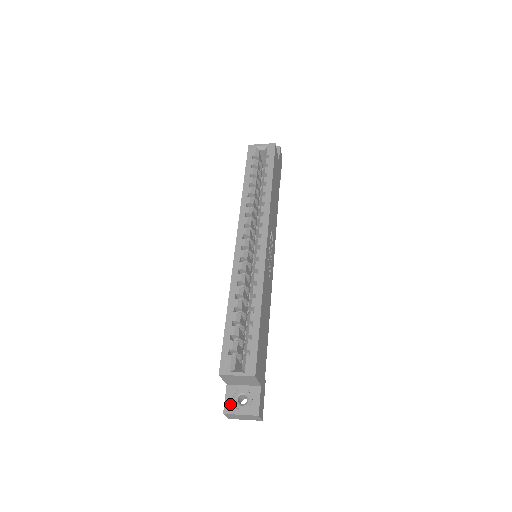
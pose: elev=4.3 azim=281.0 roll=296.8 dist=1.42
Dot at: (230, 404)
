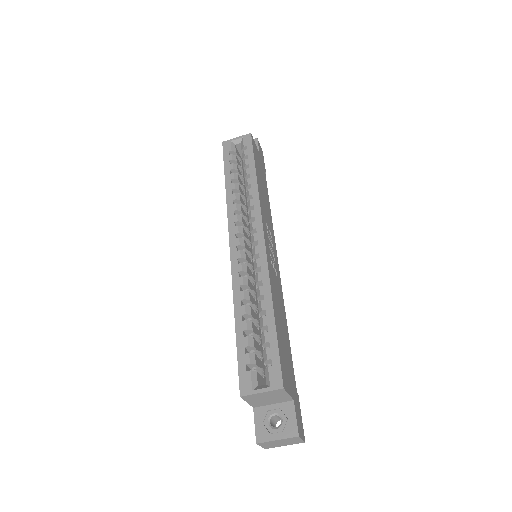
Dot at: (262, 430)
